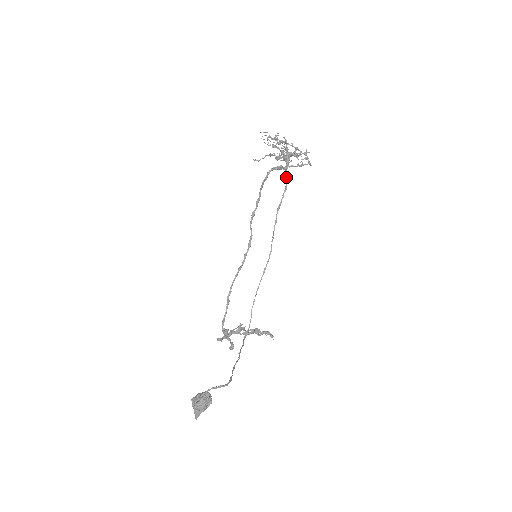
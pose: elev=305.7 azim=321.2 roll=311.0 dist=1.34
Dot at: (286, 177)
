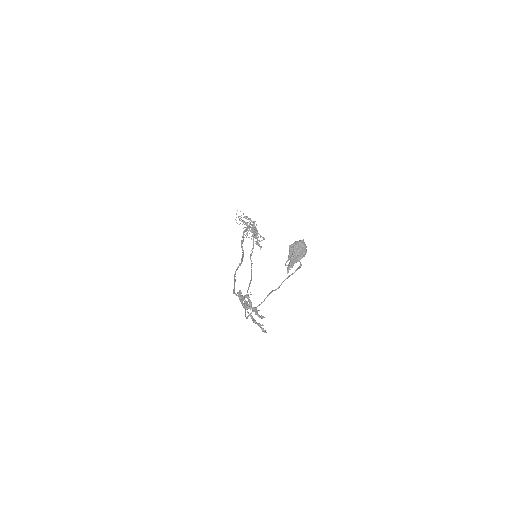
Dot at: (253, 241)
